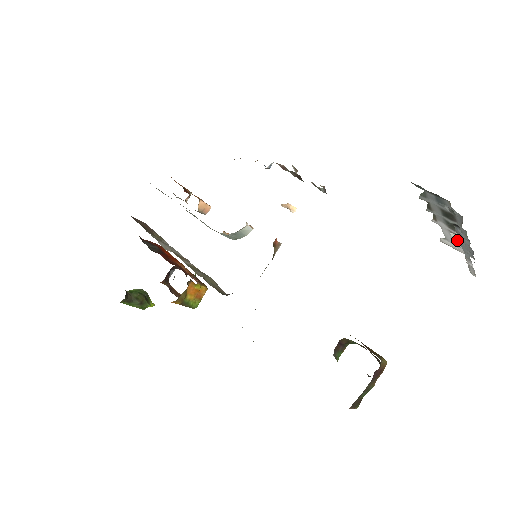
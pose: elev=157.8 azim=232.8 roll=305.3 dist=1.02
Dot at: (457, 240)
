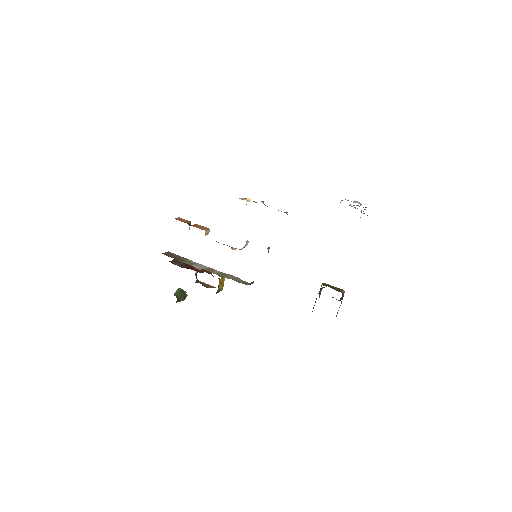
Dot at: occluded
